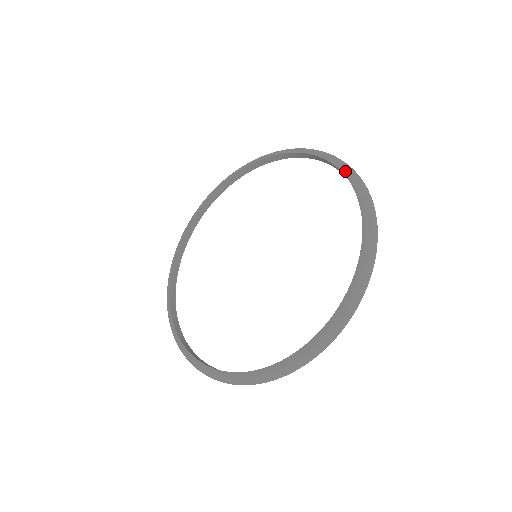
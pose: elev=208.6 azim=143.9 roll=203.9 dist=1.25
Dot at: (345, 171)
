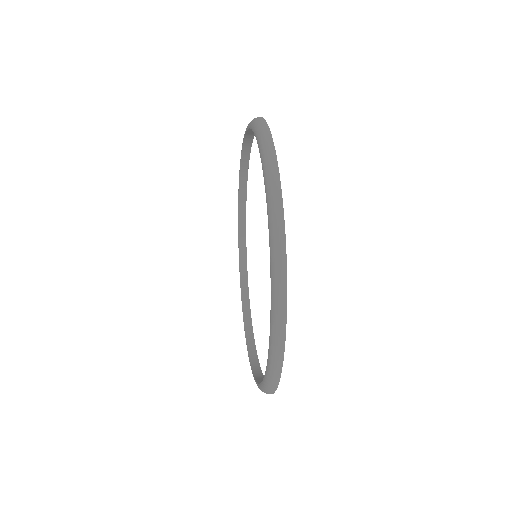
Dot at: (271, 276)
